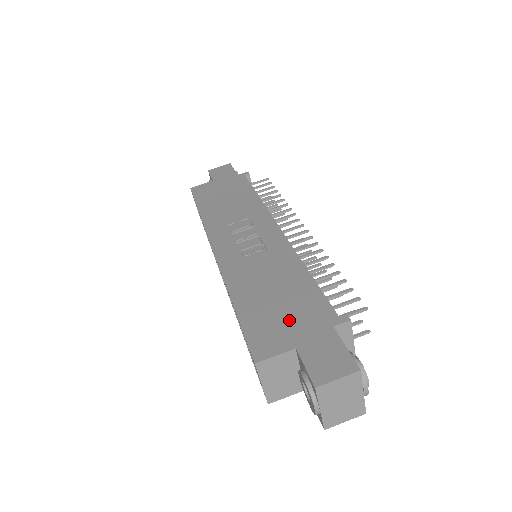
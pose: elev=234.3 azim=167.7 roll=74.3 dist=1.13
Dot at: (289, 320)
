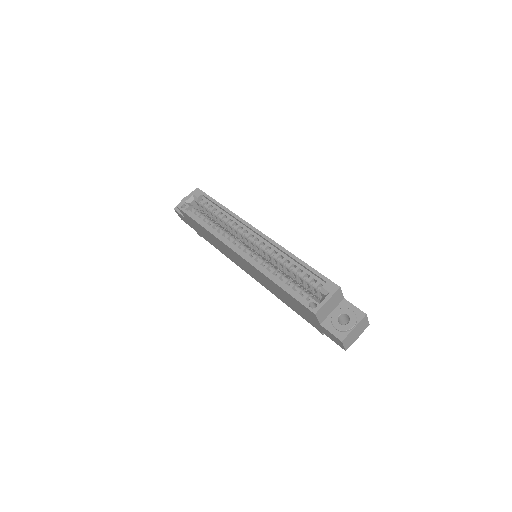
Dot at: occluded
